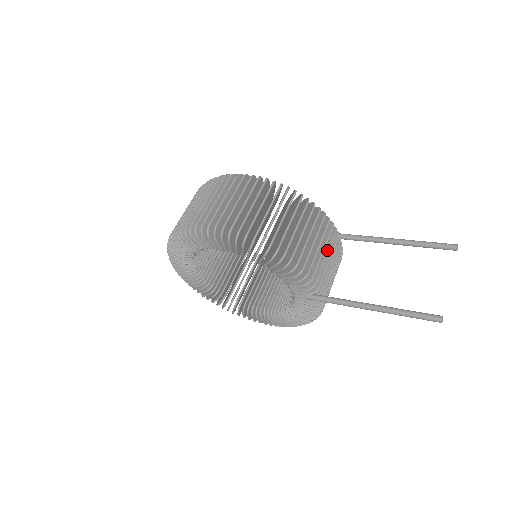
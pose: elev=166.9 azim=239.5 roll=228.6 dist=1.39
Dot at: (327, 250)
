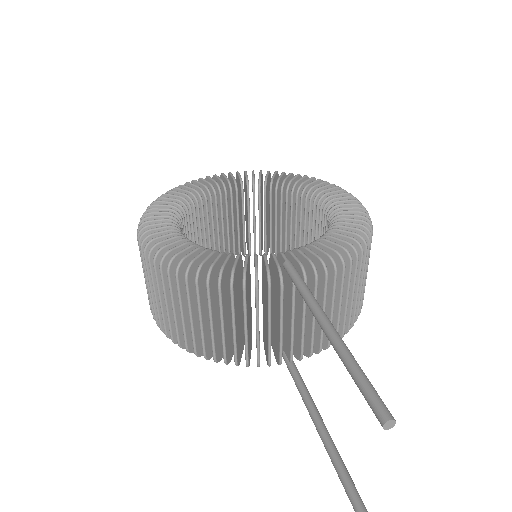
Dot at: (267, 318)
